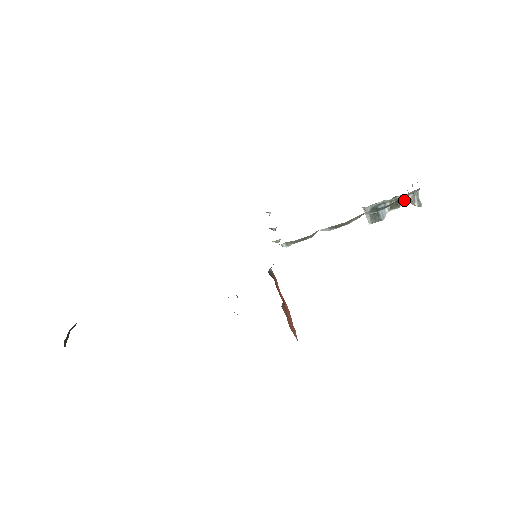
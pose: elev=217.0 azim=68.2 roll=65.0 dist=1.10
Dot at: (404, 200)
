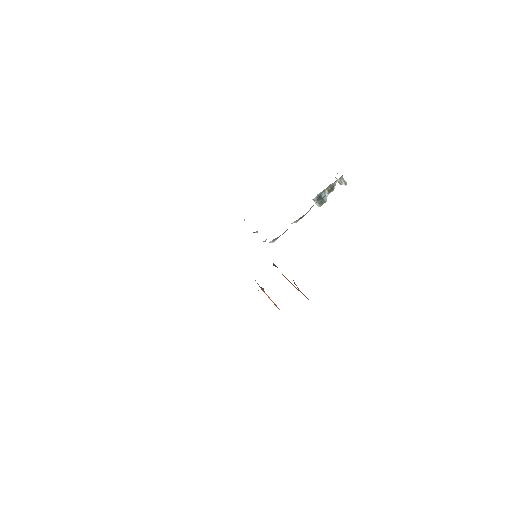
Dot at: (335, 184)
